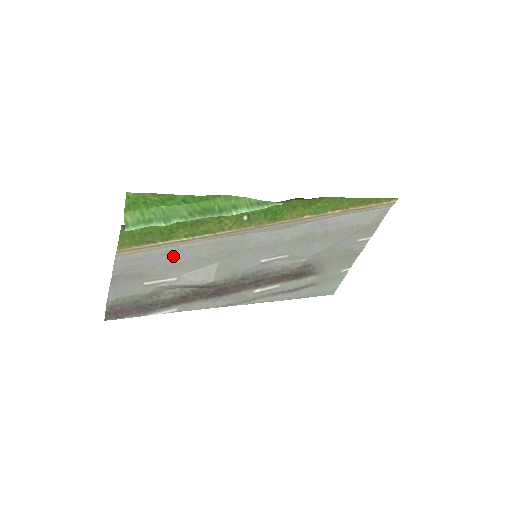
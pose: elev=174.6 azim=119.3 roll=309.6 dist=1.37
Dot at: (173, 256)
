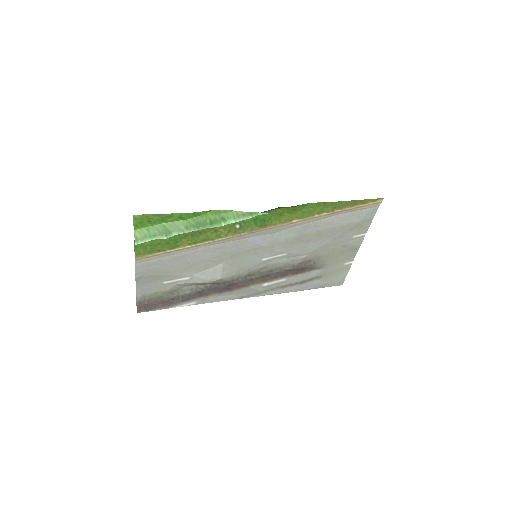
Dot at: (182, 260)
